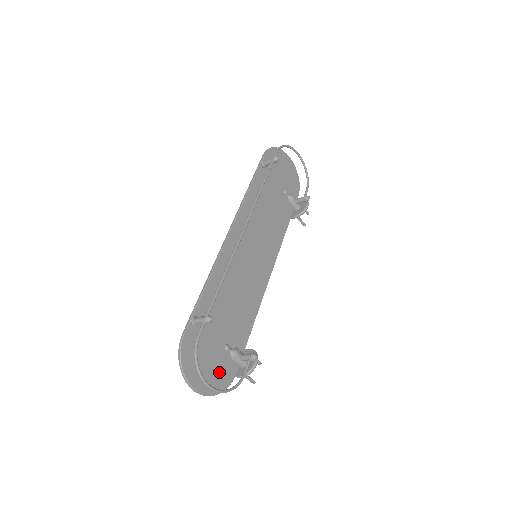
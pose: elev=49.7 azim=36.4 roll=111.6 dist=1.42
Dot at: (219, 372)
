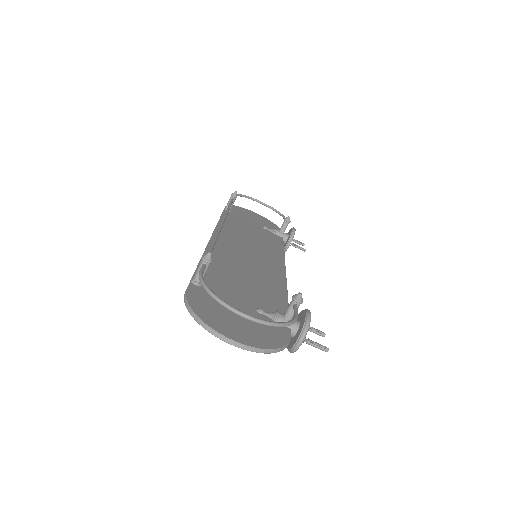
Dot at: (261, 330)
